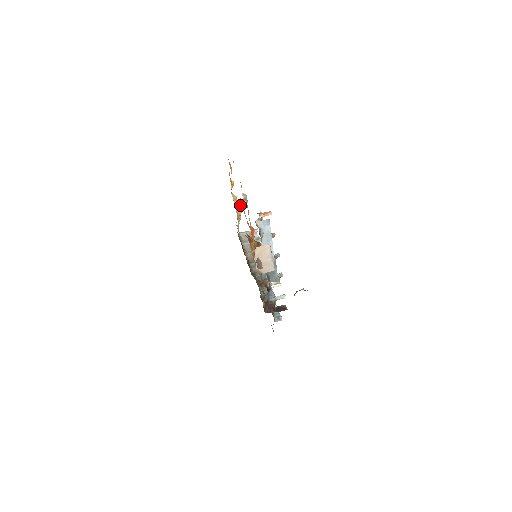
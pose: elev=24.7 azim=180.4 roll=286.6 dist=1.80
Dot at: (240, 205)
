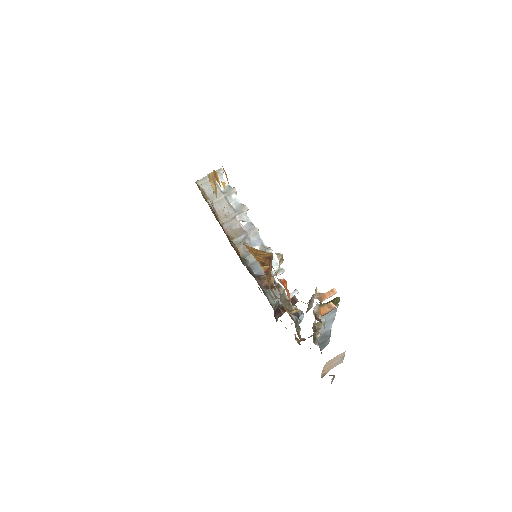
Dot at: (213, 174)
